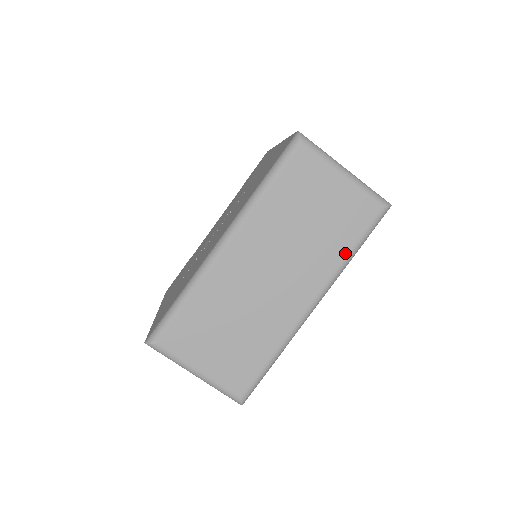
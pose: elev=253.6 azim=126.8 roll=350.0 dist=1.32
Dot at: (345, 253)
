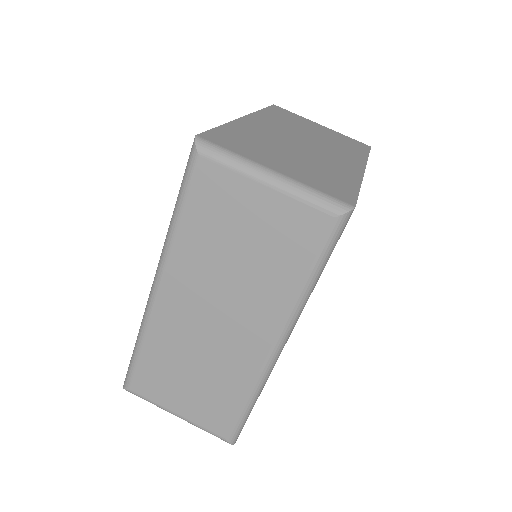
Dot at: (298, 284)
